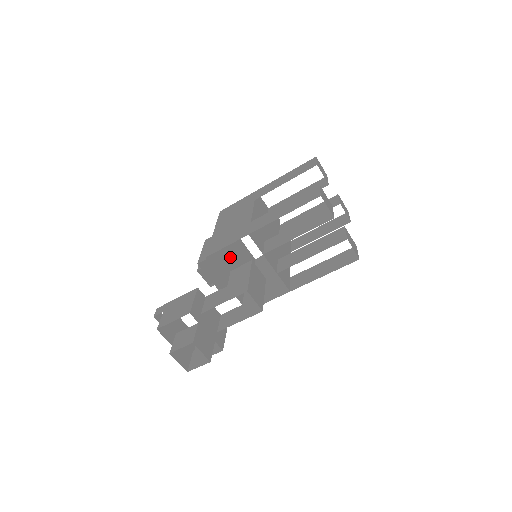
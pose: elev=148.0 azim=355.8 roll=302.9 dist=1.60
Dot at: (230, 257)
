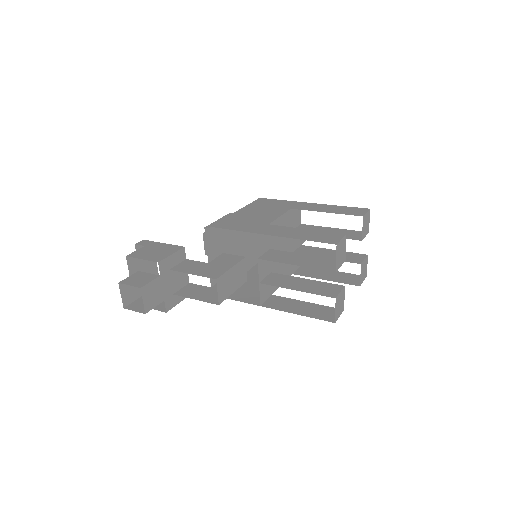
Dot at: (237, 241)
